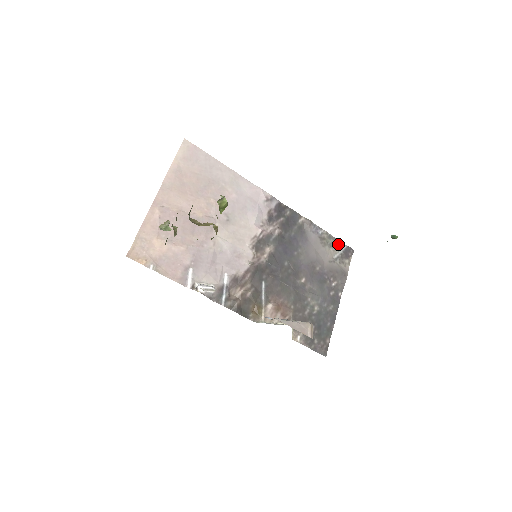
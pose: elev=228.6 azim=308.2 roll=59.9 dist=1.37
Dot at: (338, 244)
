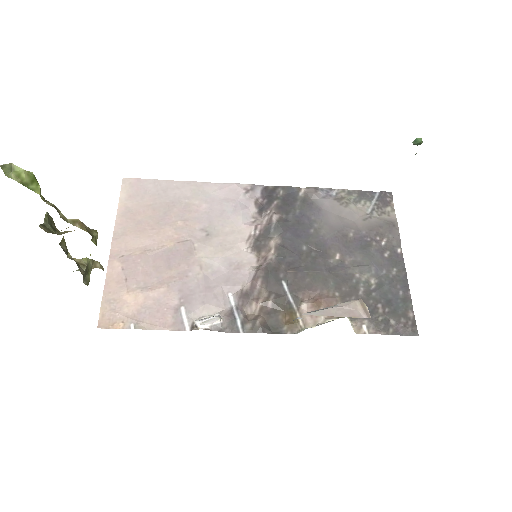
Dot at: (365, 195)
